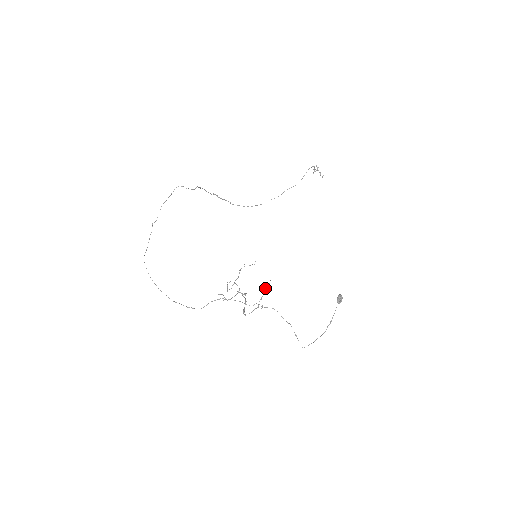
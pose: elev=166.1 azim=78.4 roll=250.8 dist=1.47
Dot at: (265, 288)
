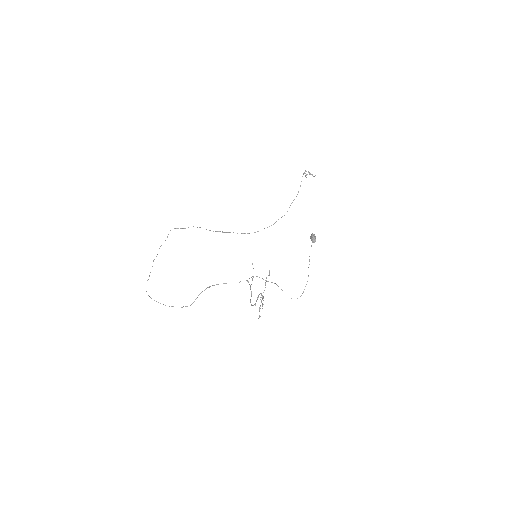
Dot at: occluded
